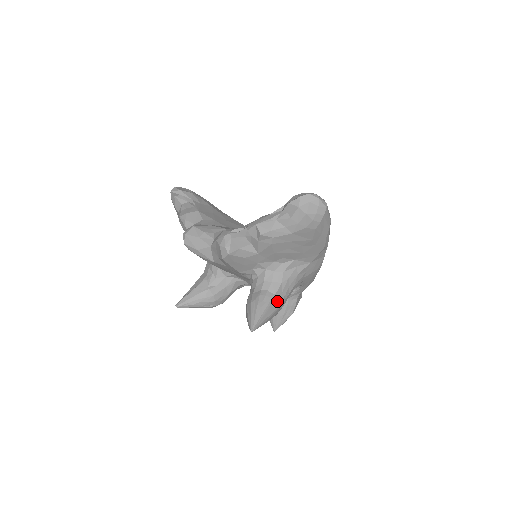
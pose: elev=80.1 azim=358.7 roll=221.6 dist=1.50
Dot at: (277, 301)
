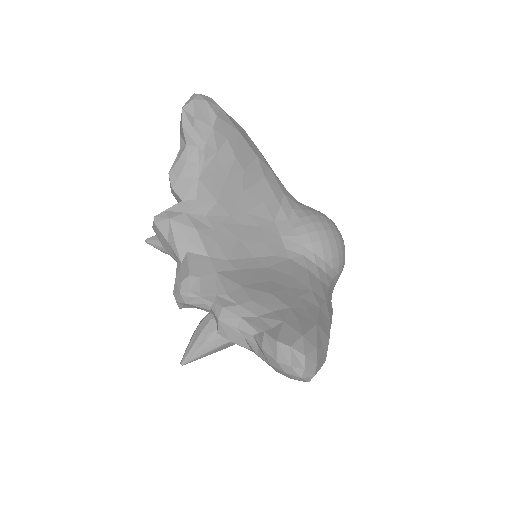
Dot at: (233, 343)
